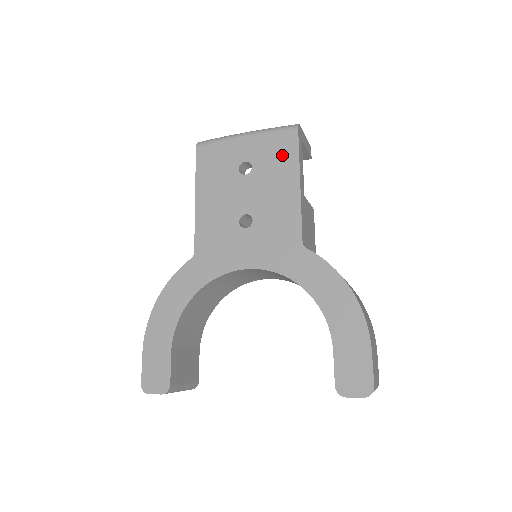
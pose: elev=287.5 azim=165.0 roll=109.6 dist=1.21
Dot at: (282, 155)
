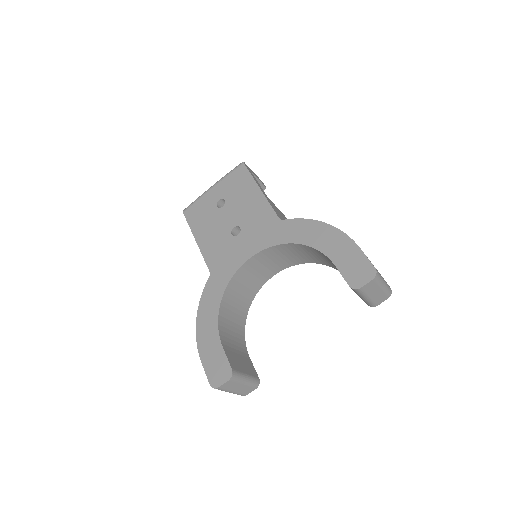
Dot at: (241, 182)
